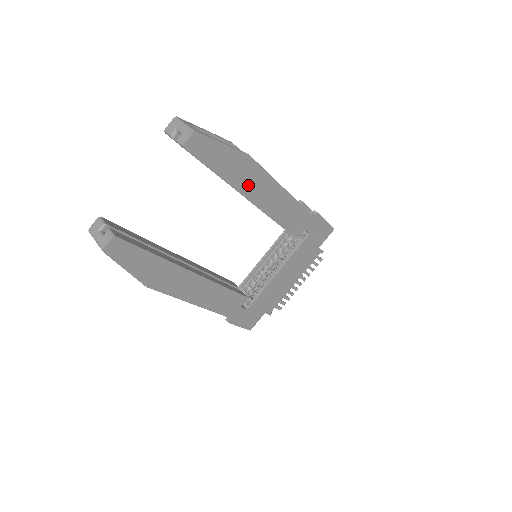
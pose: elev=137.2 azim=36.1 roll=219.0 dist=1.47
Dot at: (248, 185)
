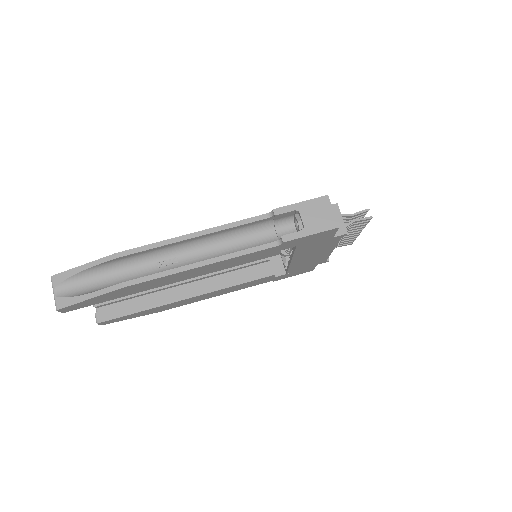
Dot at: (154, 285)
